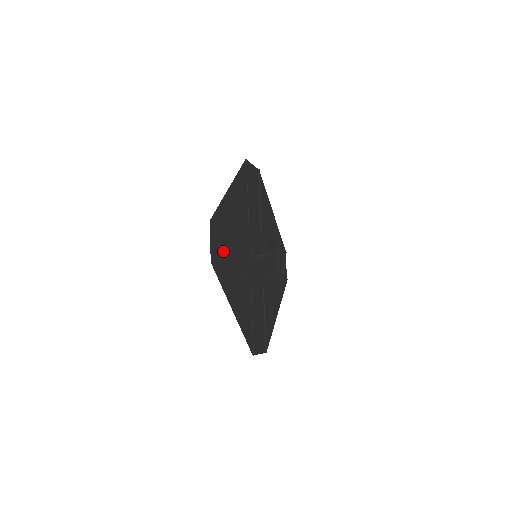
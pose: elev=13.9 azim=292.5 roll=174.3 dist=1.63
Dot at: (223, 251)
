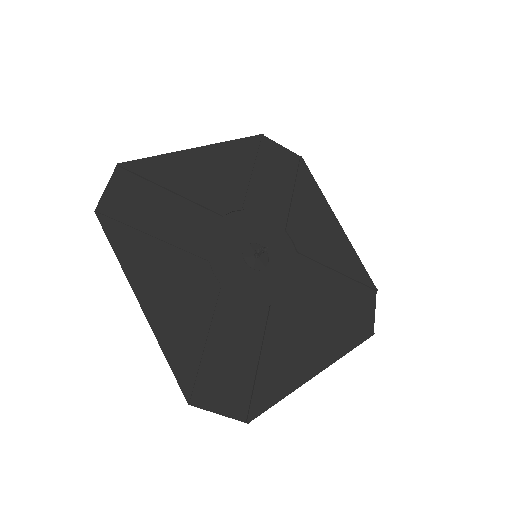
Dot at: (143, 212)
